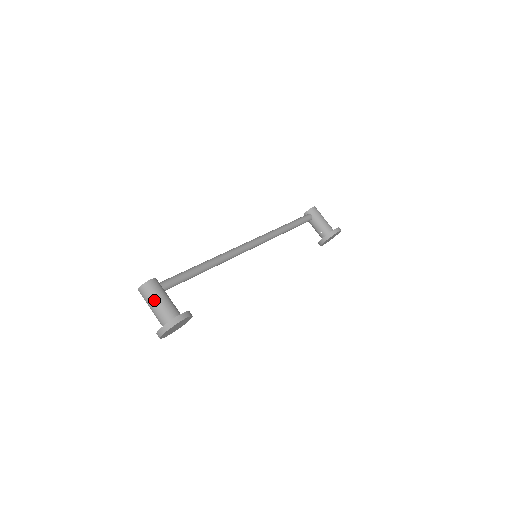
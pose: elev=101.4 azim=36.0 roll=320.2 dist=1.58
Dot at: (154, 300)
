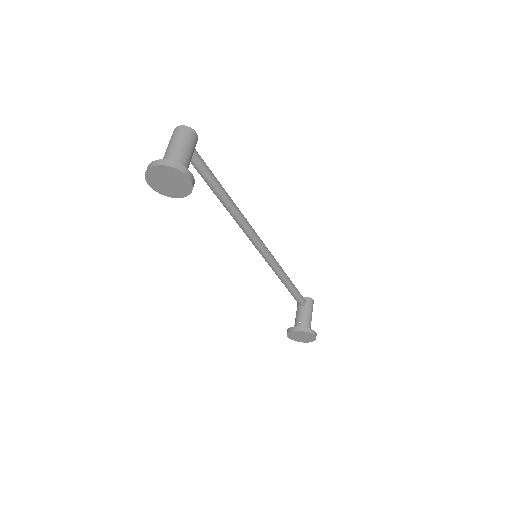
Dot at: (182, 143)
